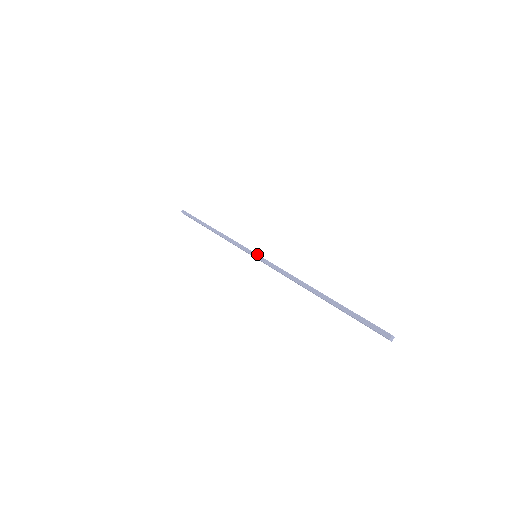
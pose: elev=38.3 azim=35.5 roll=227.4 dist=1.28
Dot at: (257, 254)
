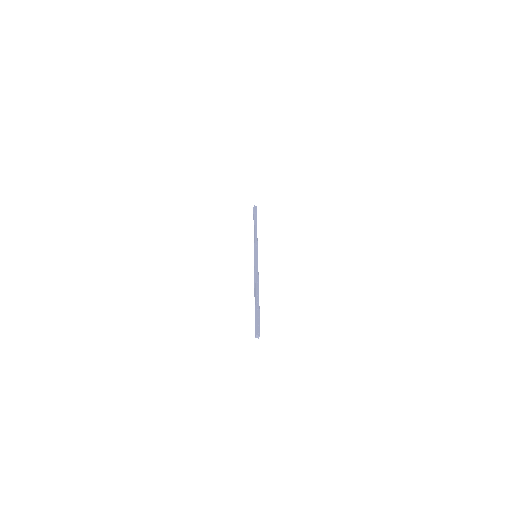
Dot at: (255, 255)
